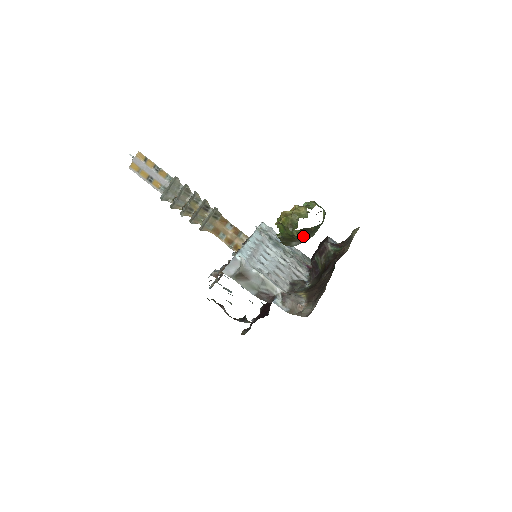
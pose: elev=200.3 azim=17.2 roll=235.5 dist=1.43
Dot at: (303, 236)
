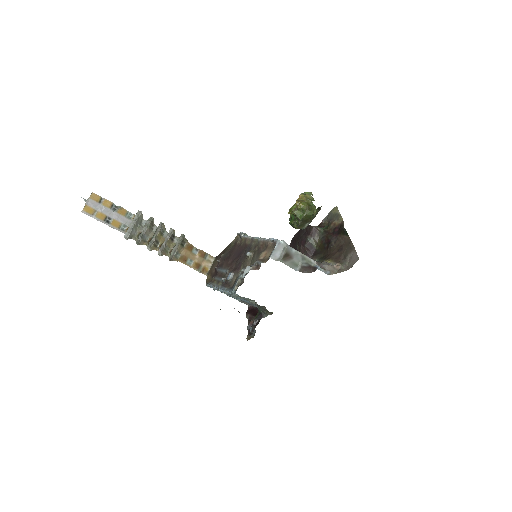
Dot at: occluded
